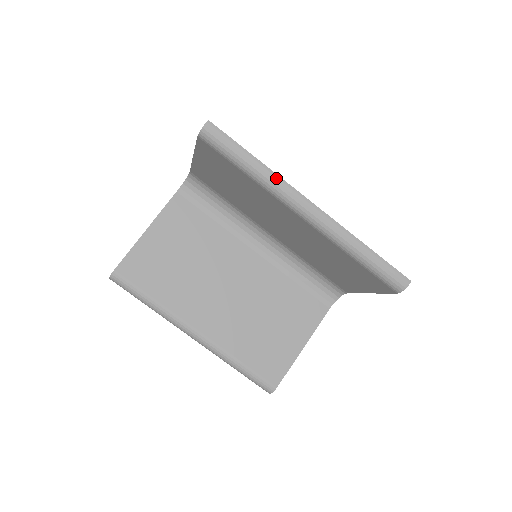
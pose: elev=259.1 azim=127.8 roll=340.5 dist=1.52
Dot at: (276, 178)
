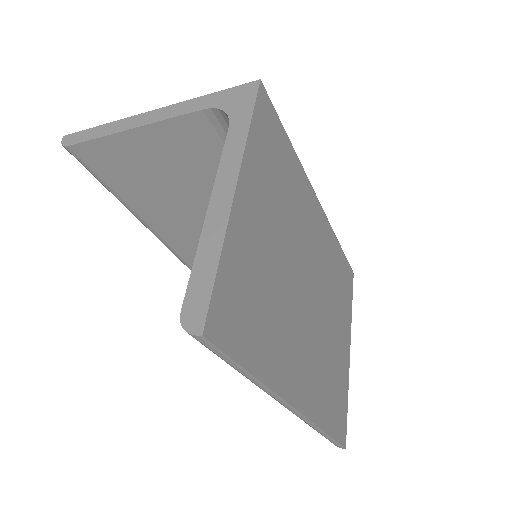
Dot at: (267, 391)
